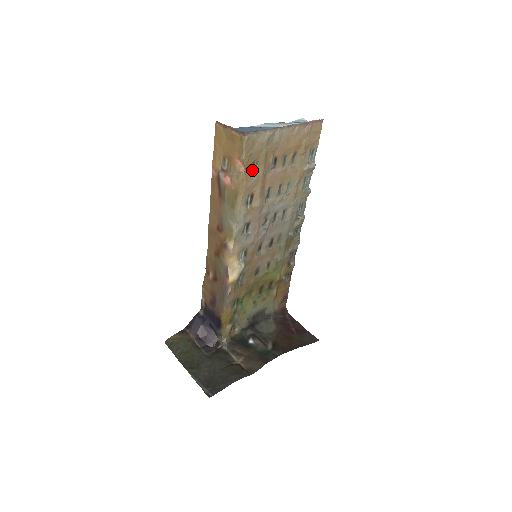
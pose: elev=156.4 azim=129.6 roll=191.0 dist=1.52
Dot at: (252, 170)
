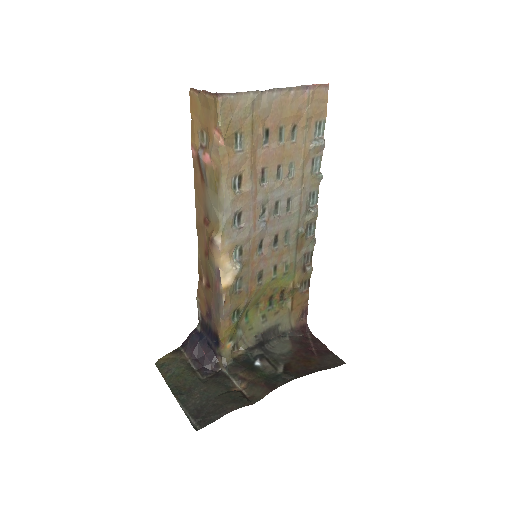
Dot at: (235, 143)
